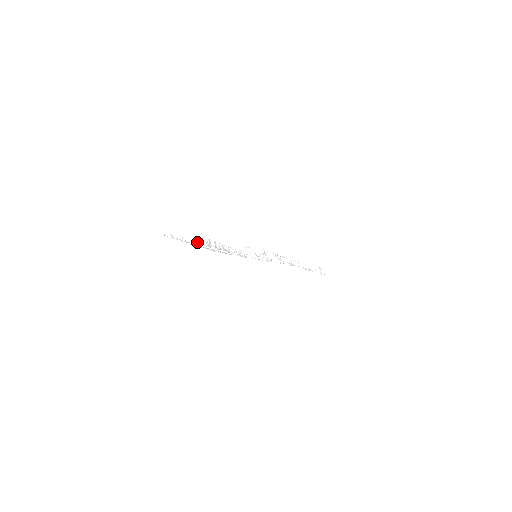
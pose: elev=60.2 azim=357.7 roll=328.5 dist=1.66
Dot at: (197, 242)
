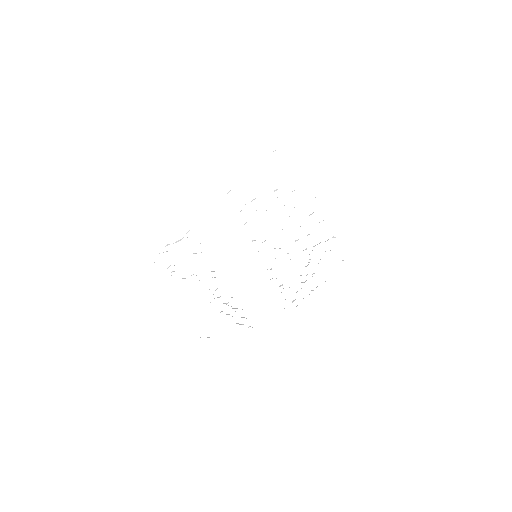
Dot at: (176, 242)
